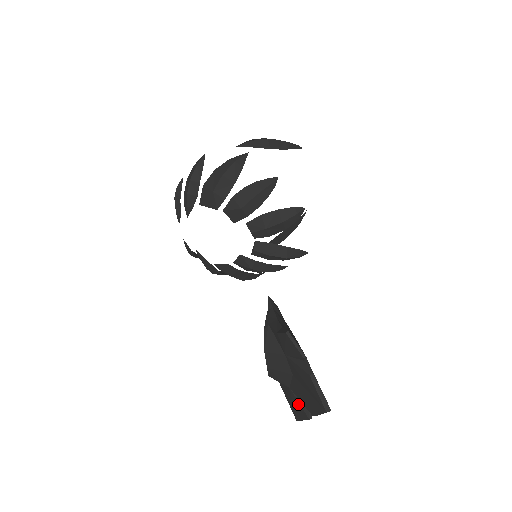
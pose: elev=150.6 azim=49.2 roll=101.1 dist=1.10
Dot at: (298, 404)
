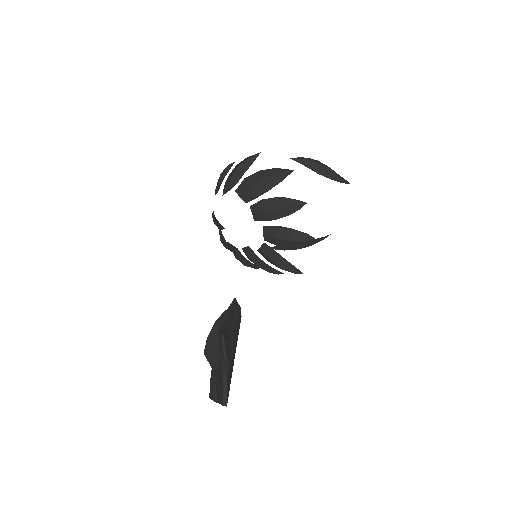
Dot at: (214, 387)
